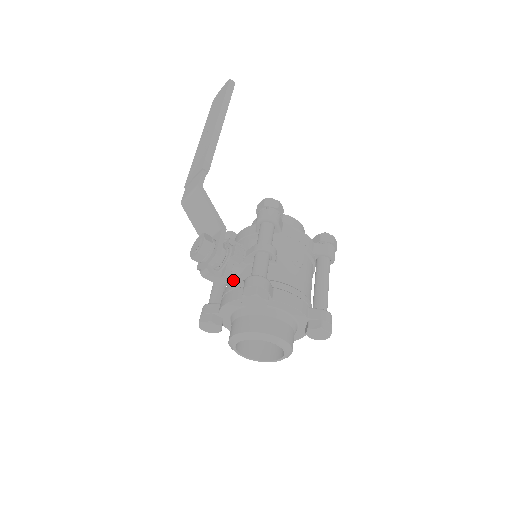
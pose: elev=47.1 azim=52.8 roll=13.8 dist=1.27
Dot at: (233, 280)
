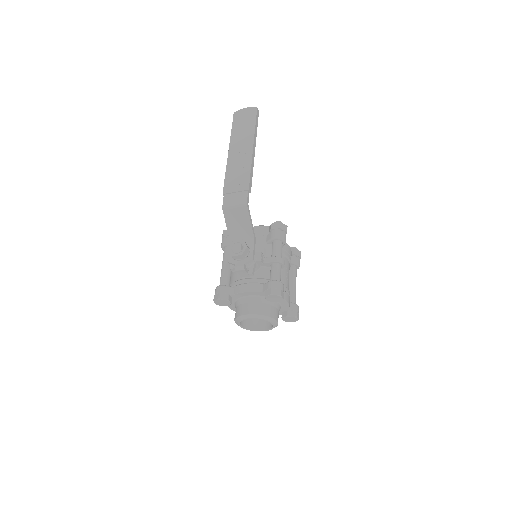
Dot at: occluded
